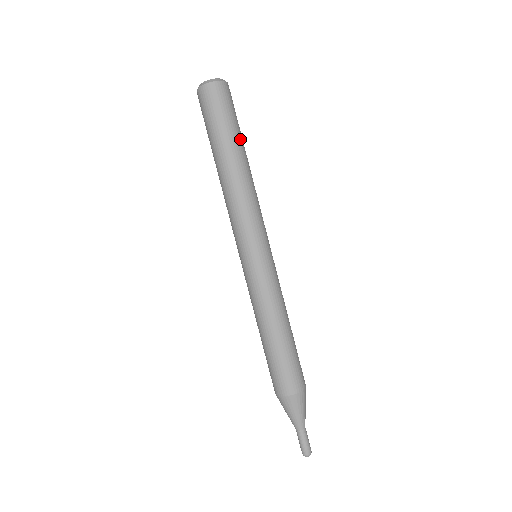
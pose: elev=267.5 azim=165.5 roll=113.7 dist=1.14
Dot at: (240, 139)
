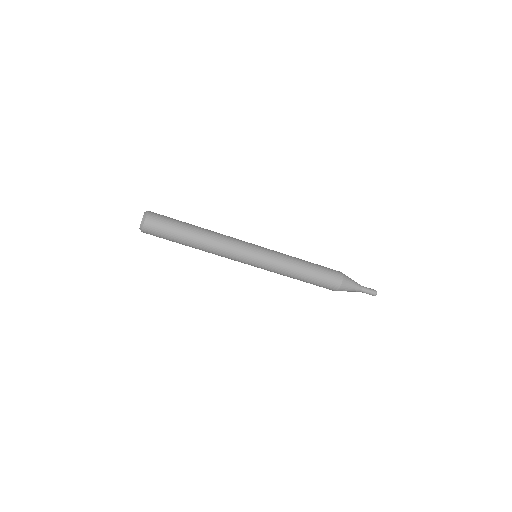
Dot at: (182, 237)
